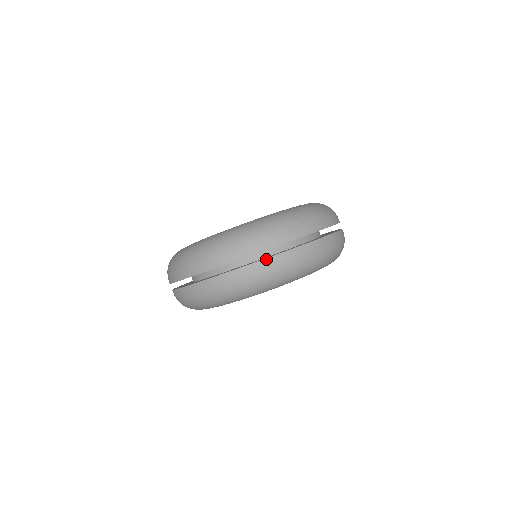
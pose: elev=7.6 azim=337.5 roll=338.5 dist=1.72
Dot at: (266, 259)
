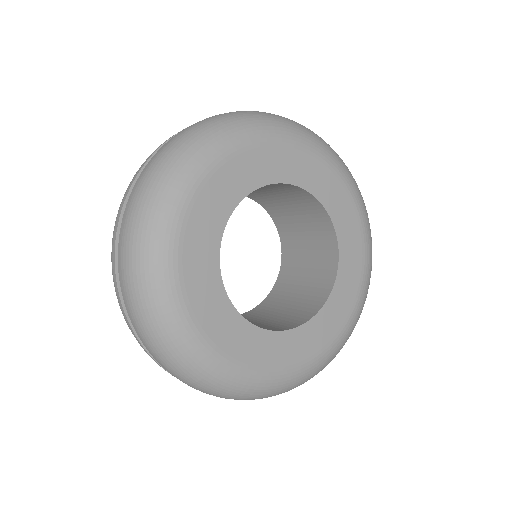
Dot at: (136, 183)
